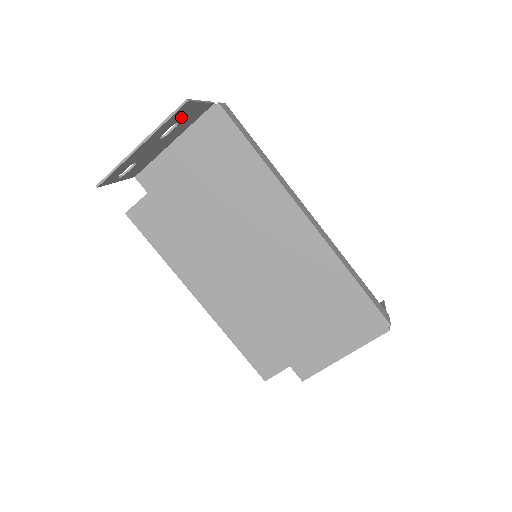
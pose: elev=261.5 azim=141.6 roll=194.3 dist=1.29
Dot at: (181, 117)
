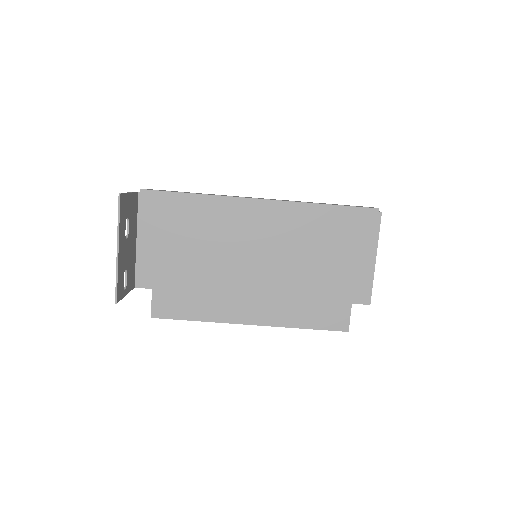
Dot at: (126, 212)
